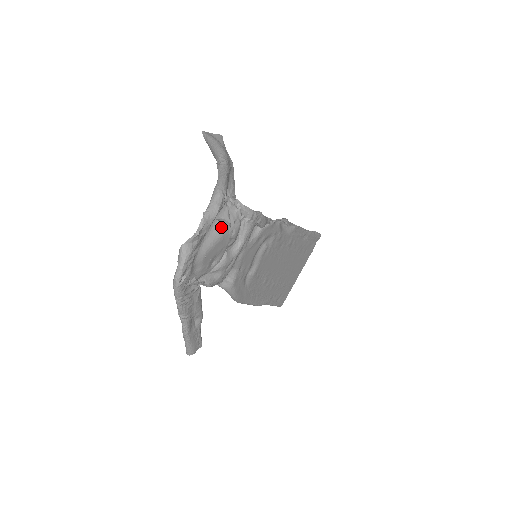
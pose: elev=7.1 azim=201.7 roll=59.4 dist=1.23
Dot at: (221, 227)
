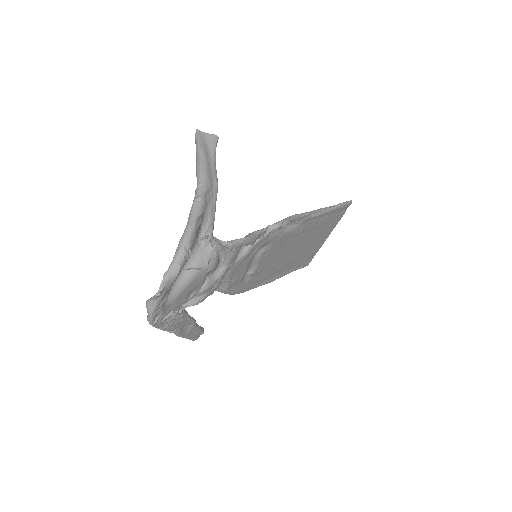
Dot at: (193, 270)
